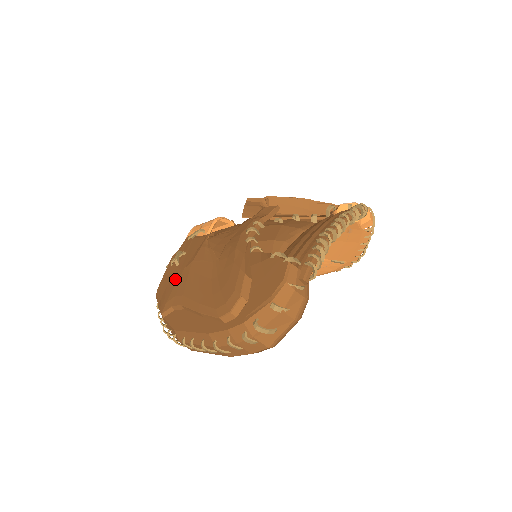
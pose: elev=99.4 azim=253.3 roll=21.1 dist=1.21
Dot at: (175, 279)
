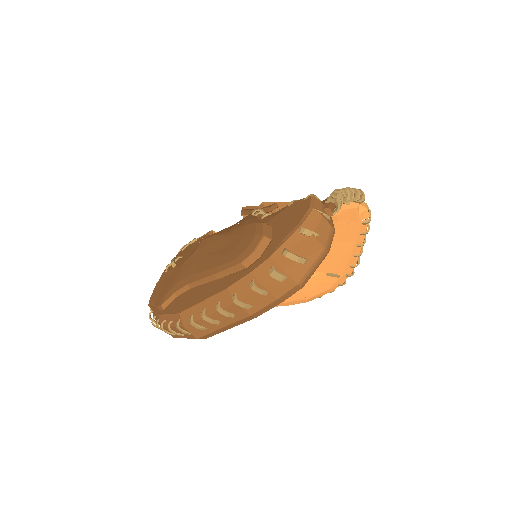
Dot at: (174, 274)
